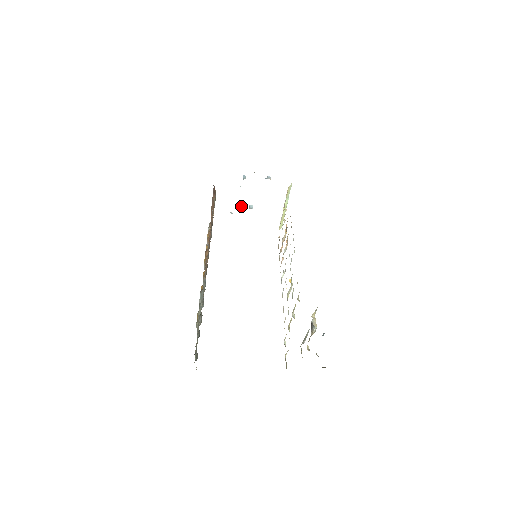
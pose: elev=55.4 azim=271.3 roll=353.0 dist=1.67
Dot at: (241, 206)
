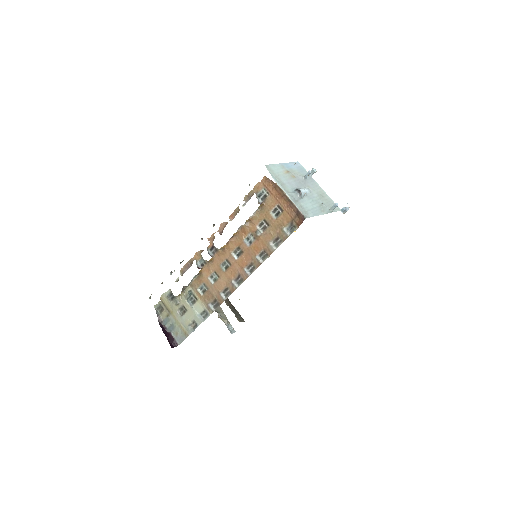
Dot at: occluded
